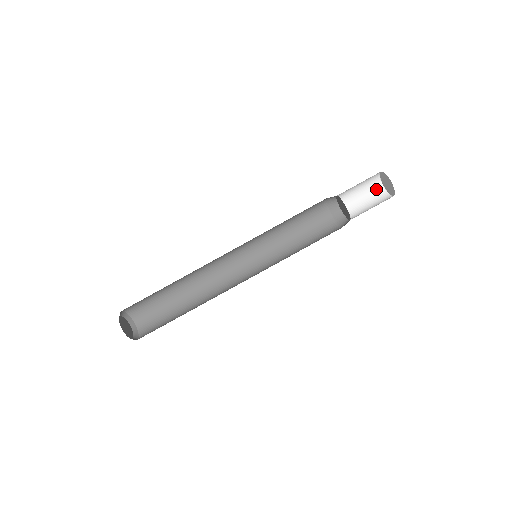
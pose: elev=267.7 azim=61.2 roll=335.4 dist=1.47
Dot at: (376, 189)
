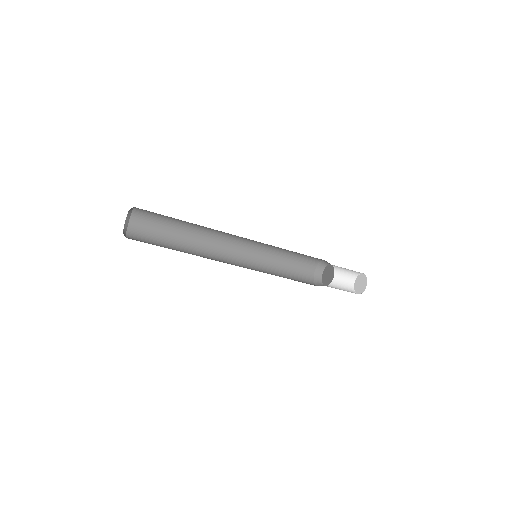
Dot at: (358, 272)
